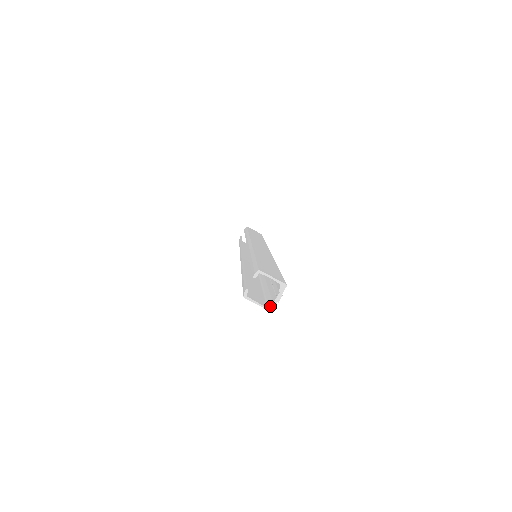
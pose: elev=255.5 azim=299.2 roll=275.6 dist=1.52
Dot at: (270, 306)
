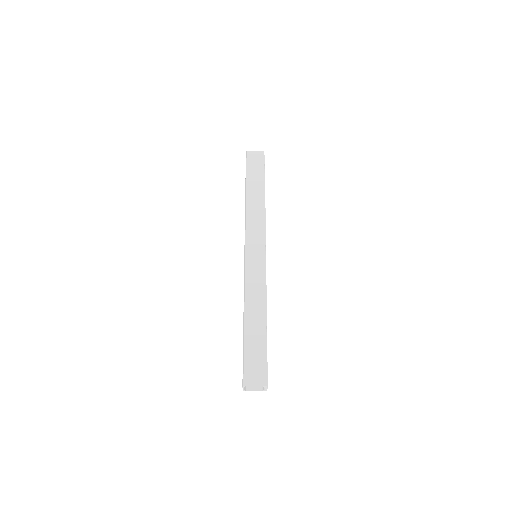
Dot at: (264, 390)
